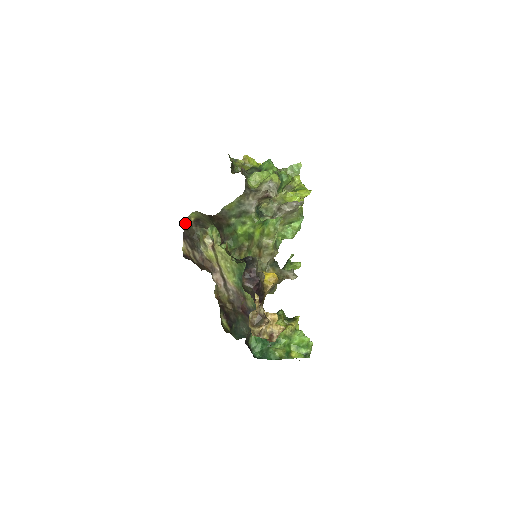
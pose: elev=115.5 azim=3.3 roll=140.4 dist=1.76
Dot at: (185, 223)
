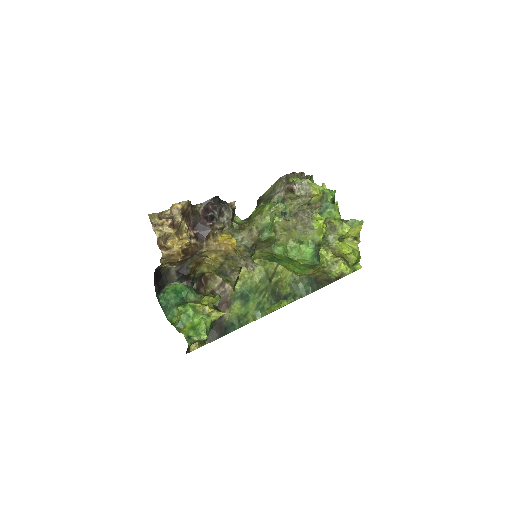
Dot at: (248, 217)
